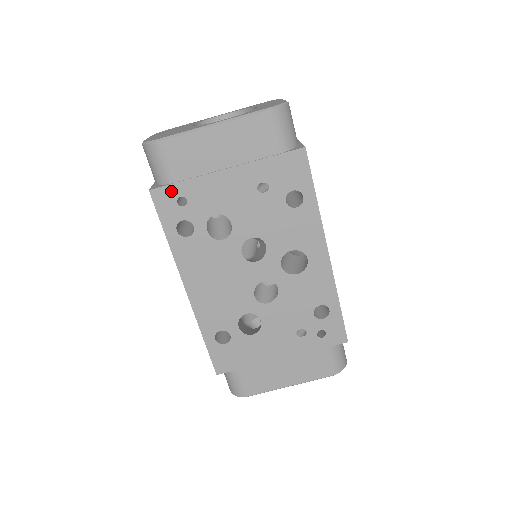
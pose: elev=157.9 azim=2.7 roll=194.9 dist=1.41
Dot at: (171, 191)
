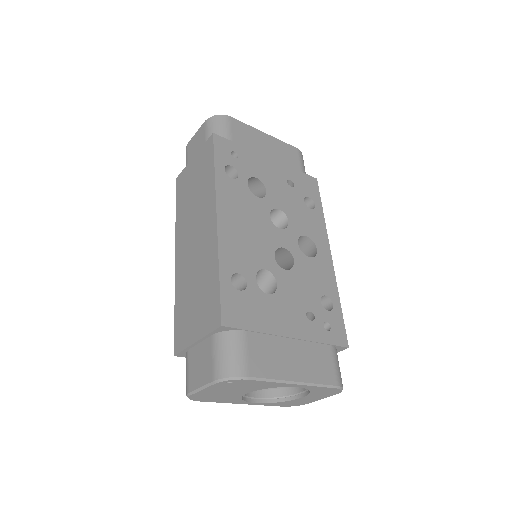
Dot at: (229, 144)
